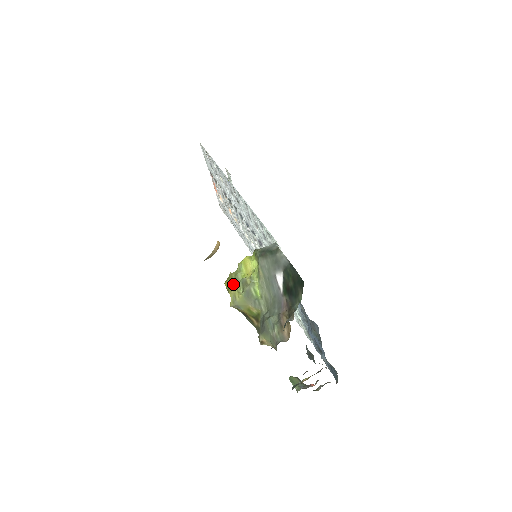
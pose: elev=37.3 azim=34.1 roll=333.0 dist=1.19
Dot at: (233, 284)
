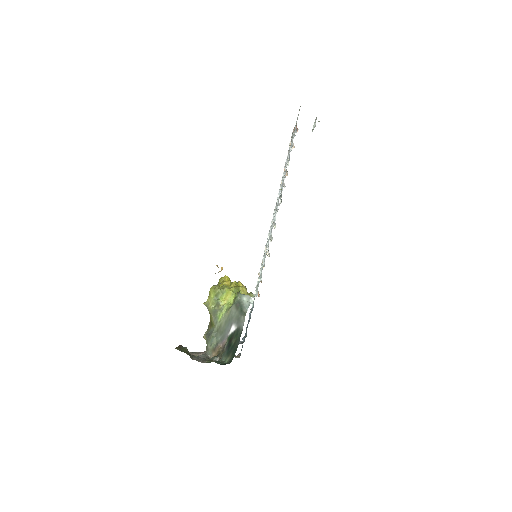
Dot at: (213, 296)
